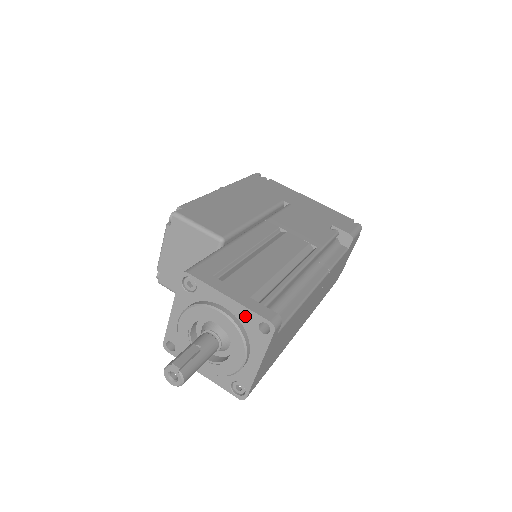
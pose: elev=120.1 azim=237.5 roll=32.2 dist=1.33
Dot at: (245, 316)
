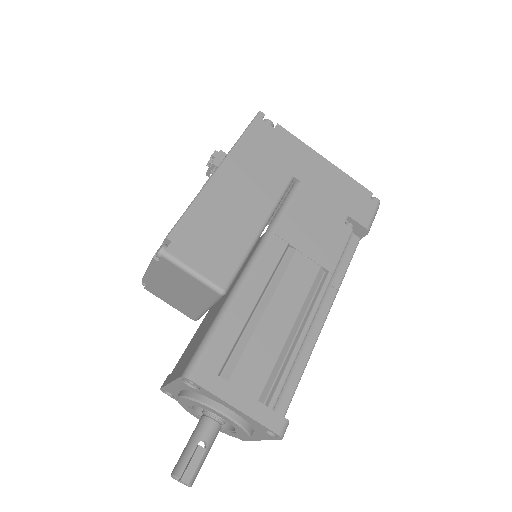
Dot at: (252, 422)
